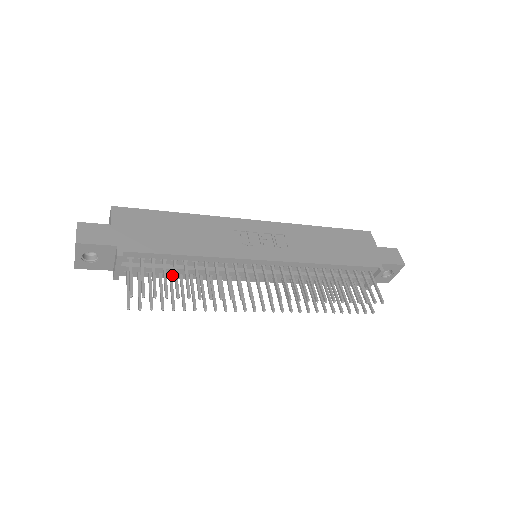
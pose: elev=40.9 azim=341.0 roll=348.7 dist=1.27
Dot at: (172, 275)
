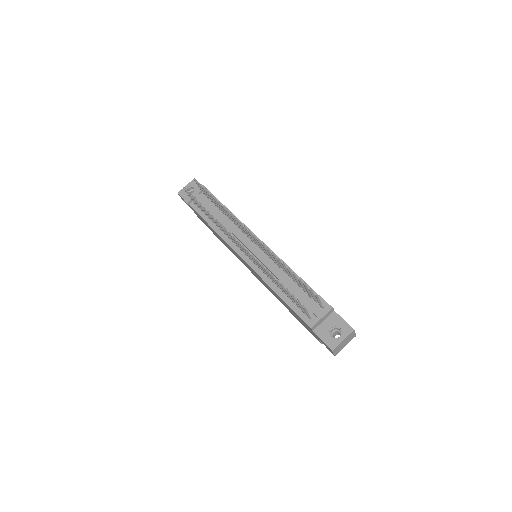
Dot at: (209, 221)
